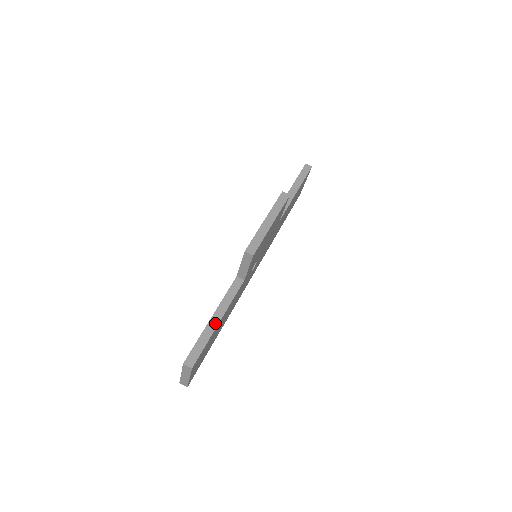
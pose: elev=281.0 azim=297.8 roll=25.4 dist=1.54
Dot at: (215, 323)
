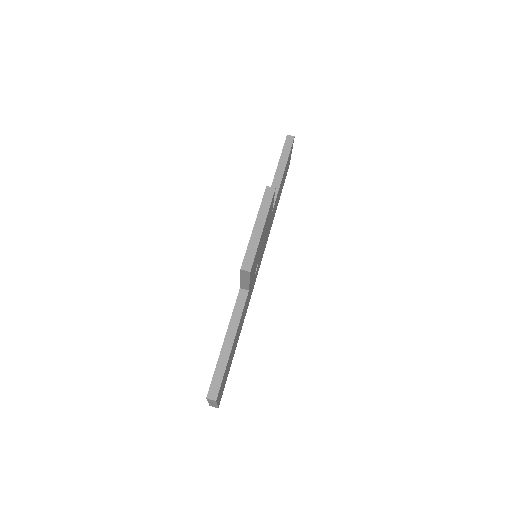
Dot at: (229, 346)
